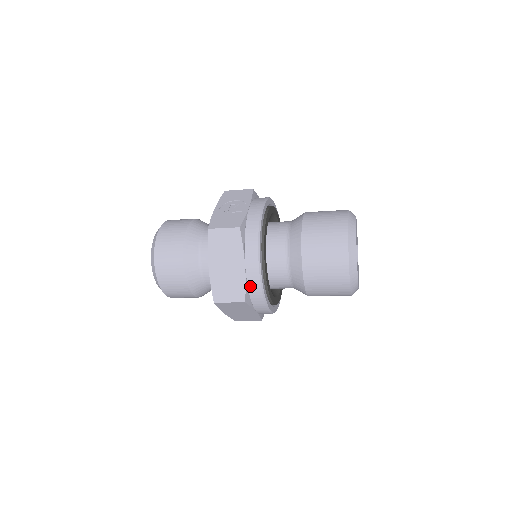
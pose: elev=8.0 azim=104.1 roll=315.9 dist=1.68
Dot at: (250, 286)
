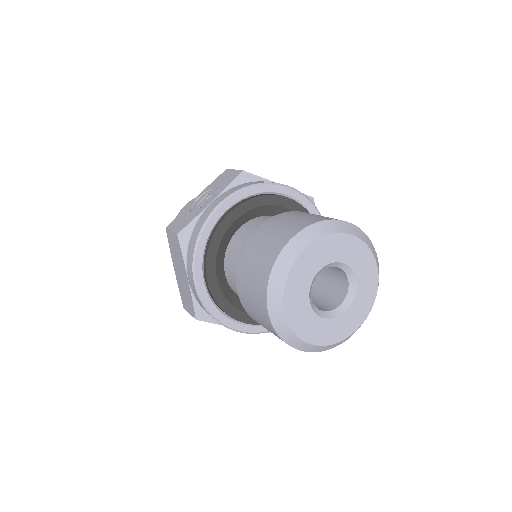
Dot at: (199, 303)
